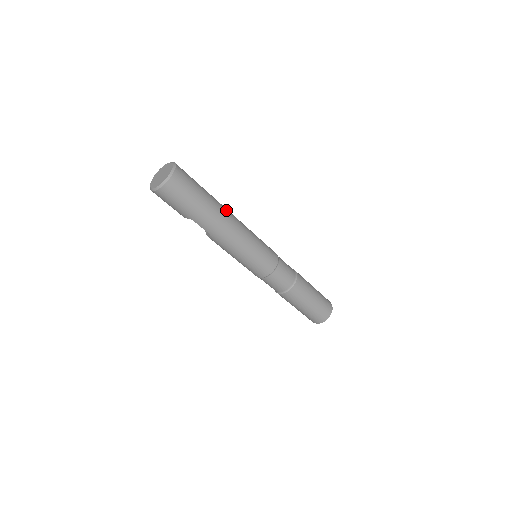
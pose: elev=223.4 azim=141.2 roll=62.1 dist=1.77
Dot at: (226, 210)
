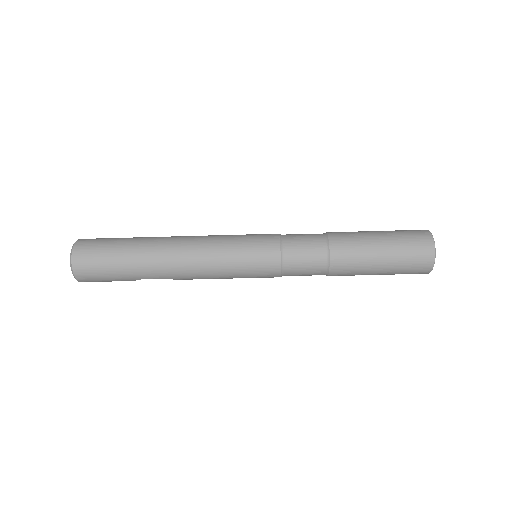
Dot at: (165, 241)
